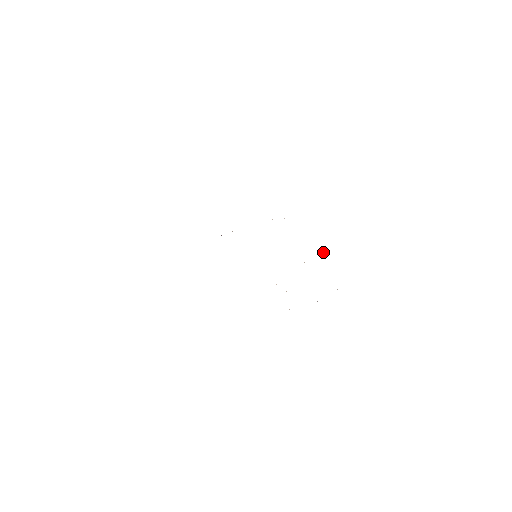
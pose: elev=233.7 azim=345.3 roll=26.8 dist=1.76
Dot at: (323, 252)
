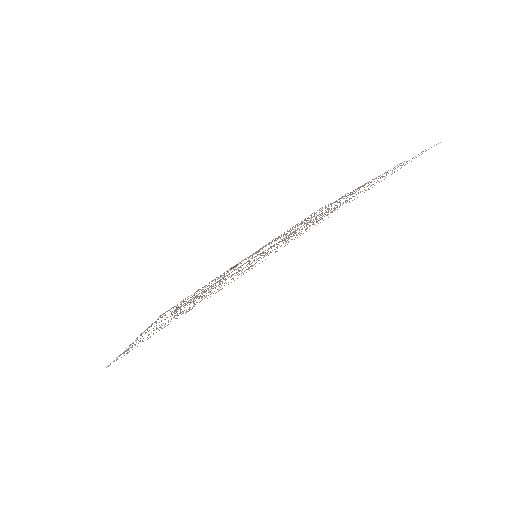
Dot at: occluded
